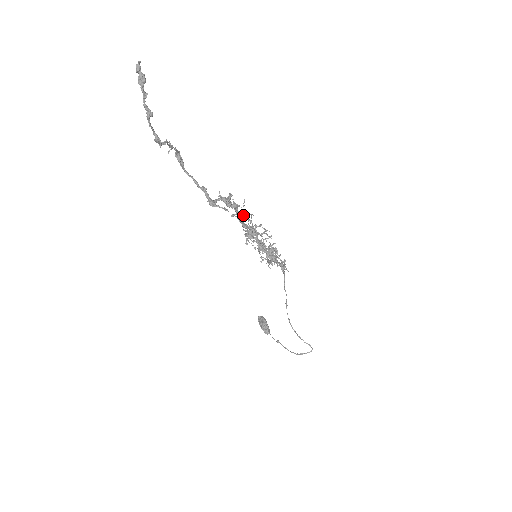
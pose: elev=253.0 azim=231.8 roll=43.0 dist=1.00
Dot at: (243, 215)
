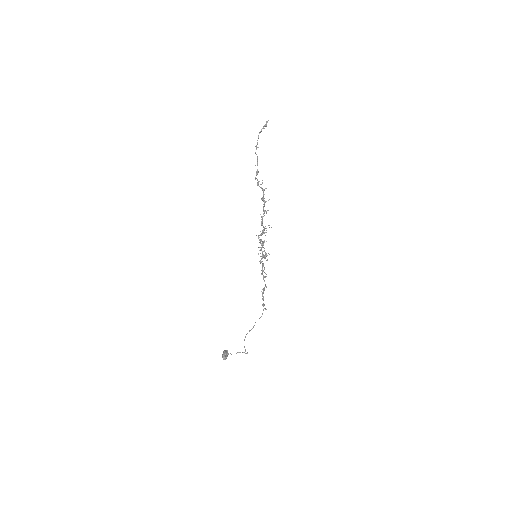
Dot at: occluded
